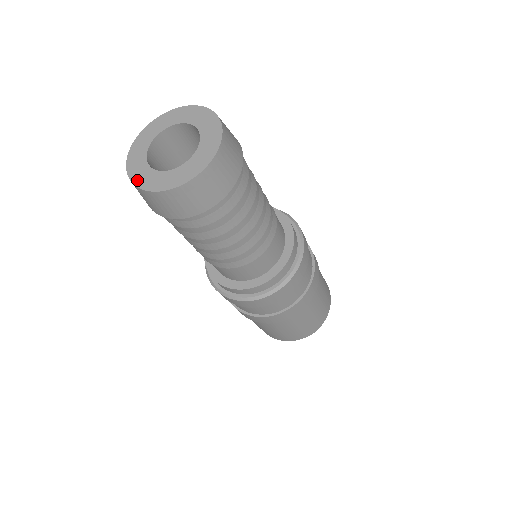
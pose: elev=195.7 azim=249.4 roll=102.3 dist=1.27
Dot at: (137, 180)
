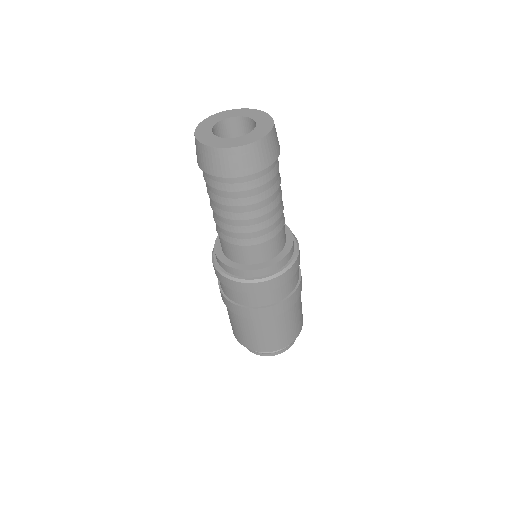
Dot at: (202, 140)
